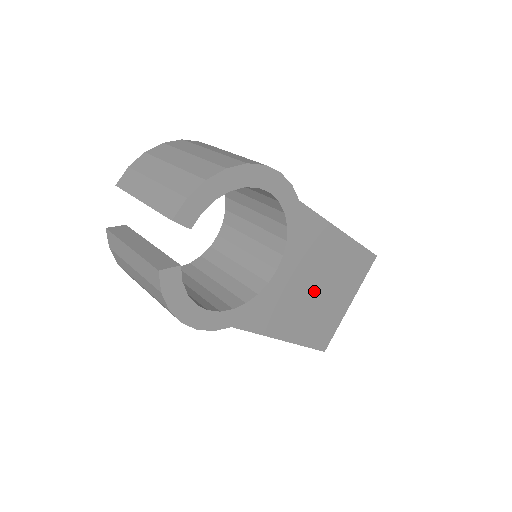
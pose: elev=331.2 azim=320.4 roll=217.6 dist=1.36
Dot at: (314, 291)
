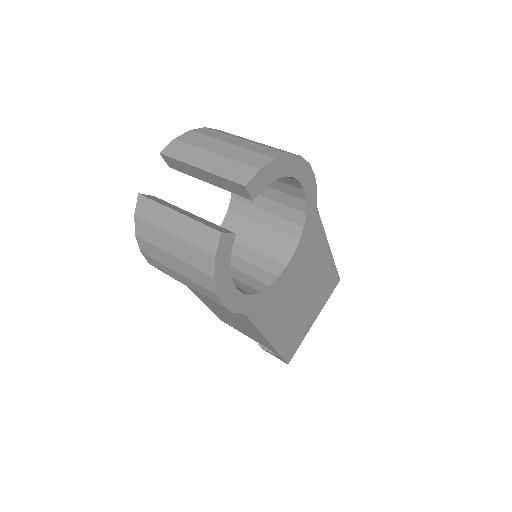
Dot at: (300, 298)
